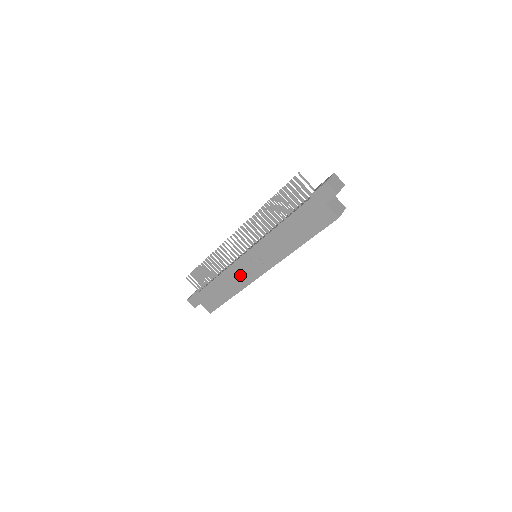
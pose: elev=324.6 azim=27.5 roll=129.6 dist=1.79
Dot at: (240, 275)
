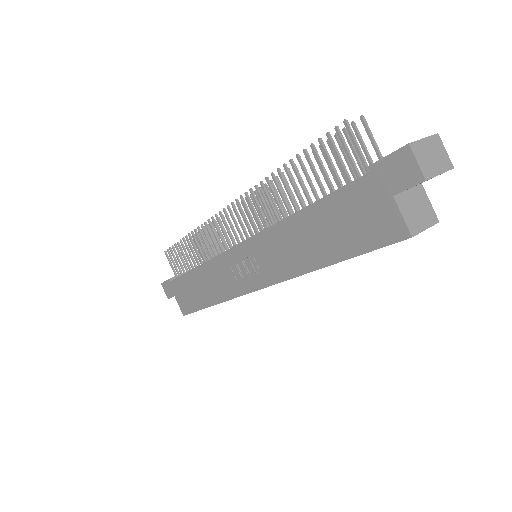
Dot at: (225, 277)
